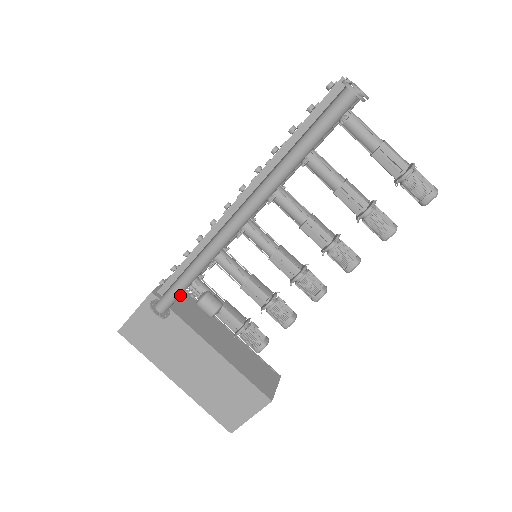
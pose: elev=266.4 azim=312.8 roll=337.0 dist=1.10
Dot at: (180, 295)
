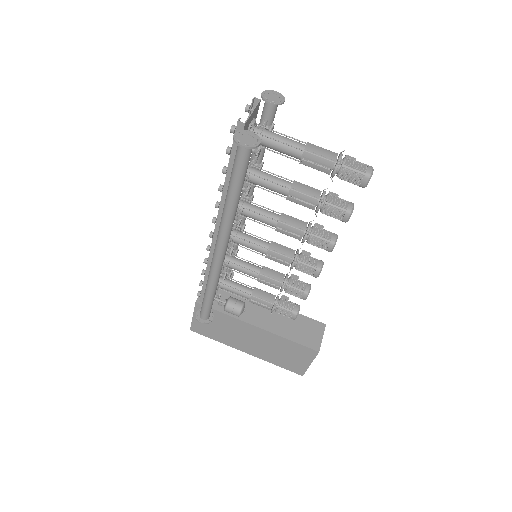
Dot at: occluded
